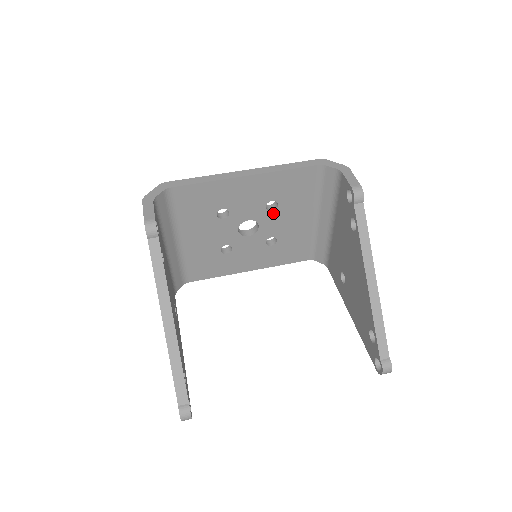
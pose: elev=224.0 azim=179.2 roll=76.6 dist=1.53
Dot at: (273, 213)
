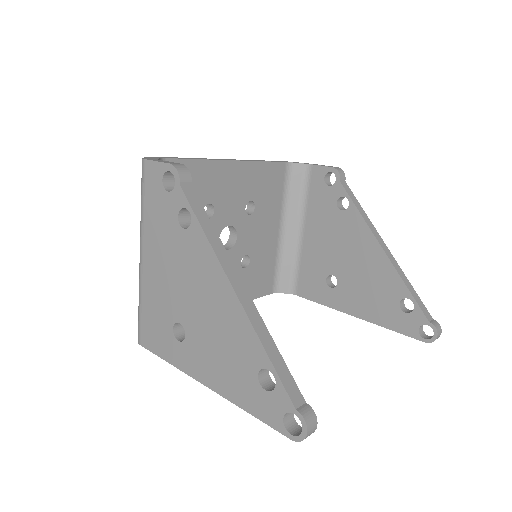
Dot at: (250, 219)
